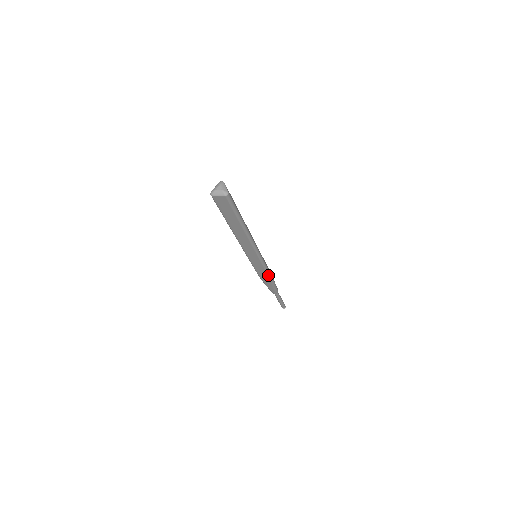
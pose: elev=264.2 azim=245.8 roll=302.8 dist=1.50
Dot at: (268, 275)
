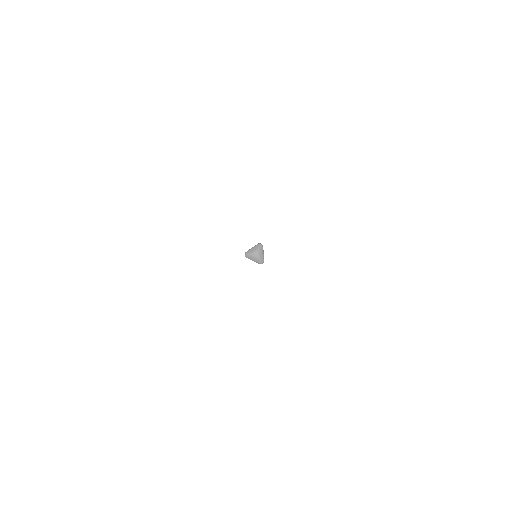
Dot at: occluded
